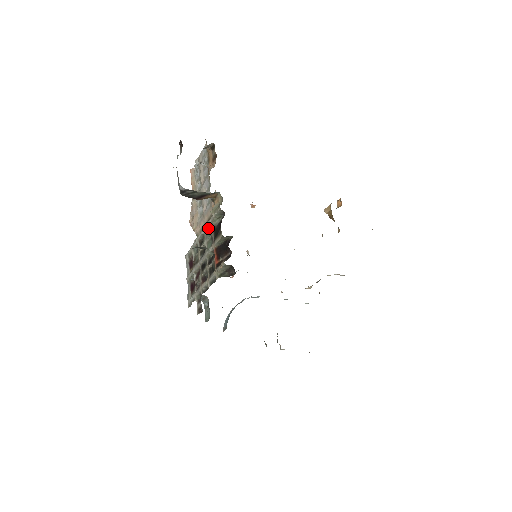
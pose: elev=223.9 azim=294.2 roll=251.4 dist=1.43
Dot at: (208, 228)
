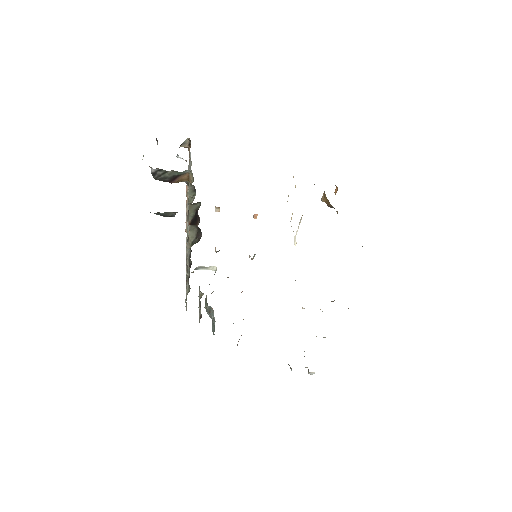
Dot at: occluded
